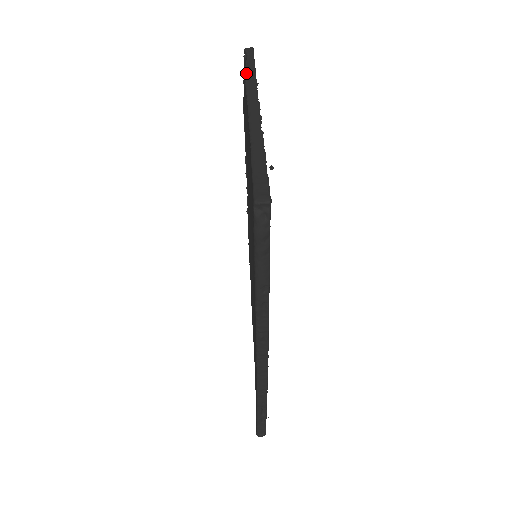
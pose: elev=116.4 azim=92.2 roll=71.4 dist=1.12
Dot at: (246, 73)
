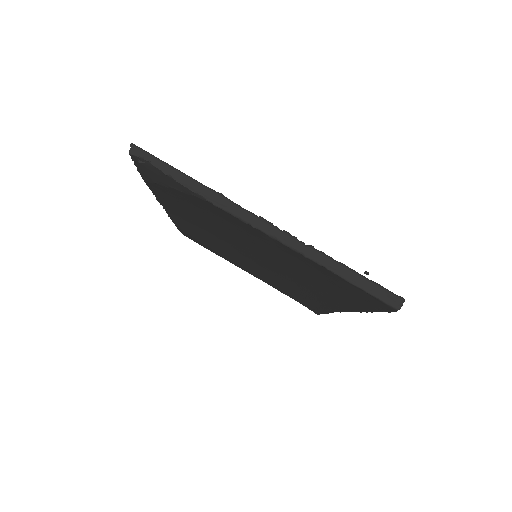
Dot at: (193, 191)
